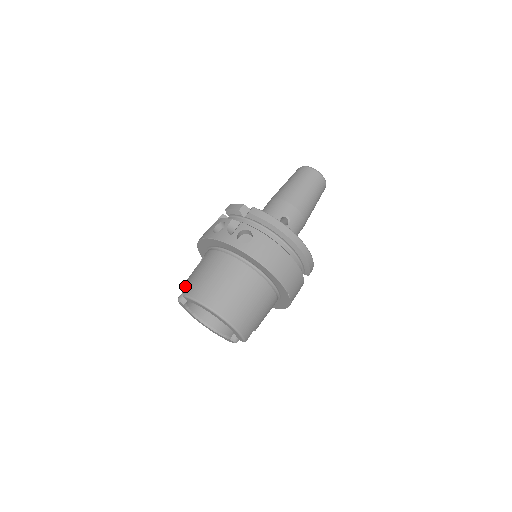
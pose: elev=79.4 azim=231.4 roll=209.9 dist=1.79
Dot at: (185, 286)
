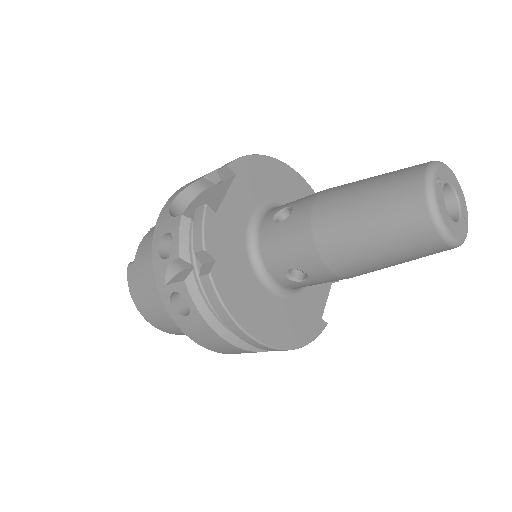
Dot at: (138, 250)
